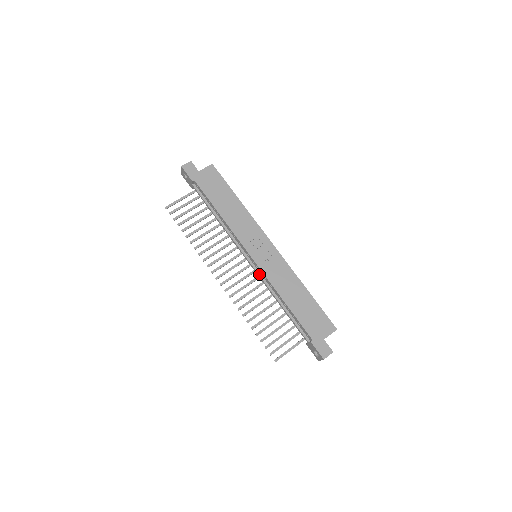
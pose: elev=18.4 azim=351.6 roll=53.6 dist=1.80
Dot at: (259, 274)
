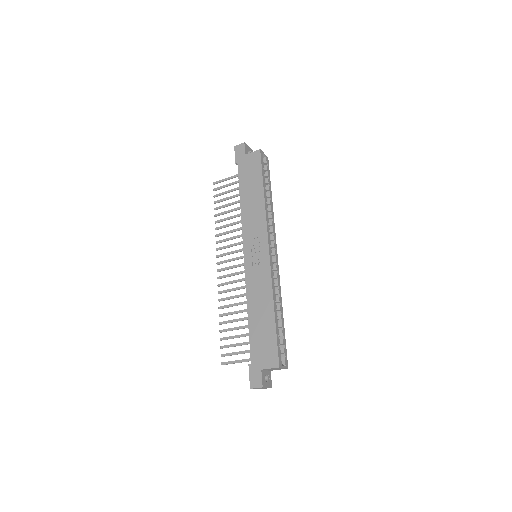
Dot at: occluded
